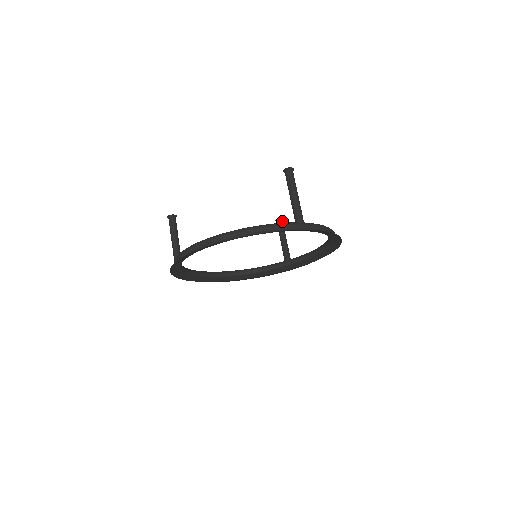
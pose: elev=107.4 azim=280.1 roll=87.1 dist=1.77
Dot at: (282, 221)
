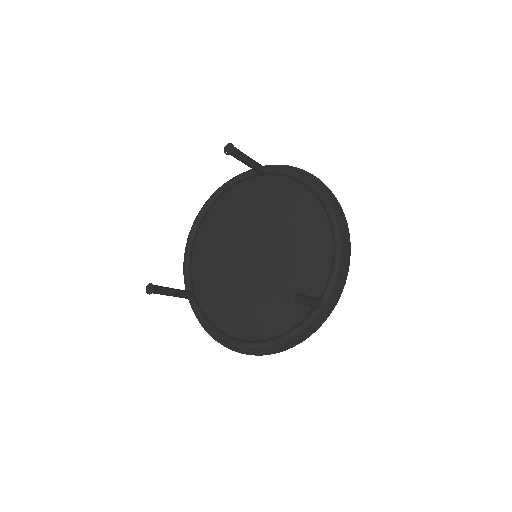
Dot at: (234, 150)
